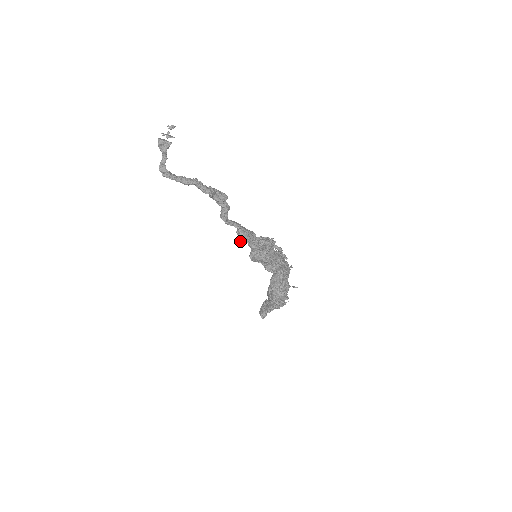
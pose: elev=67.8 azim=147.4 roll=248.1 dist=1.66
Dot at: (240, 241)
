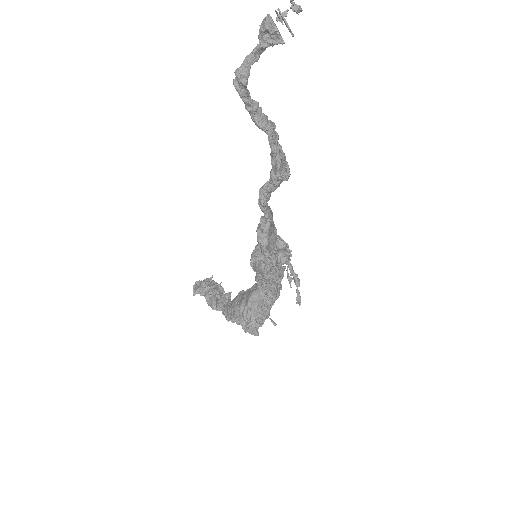
Dot at: (258, 238)
